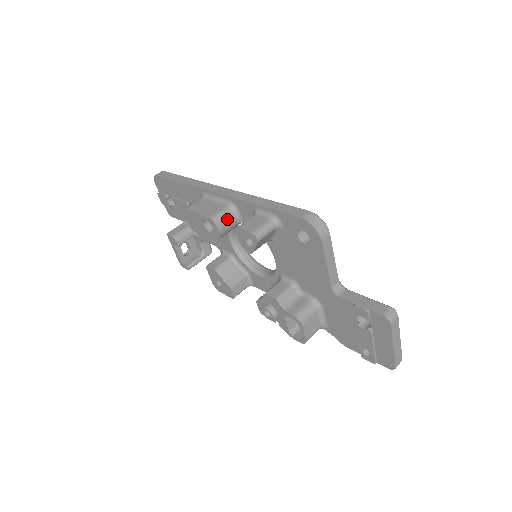
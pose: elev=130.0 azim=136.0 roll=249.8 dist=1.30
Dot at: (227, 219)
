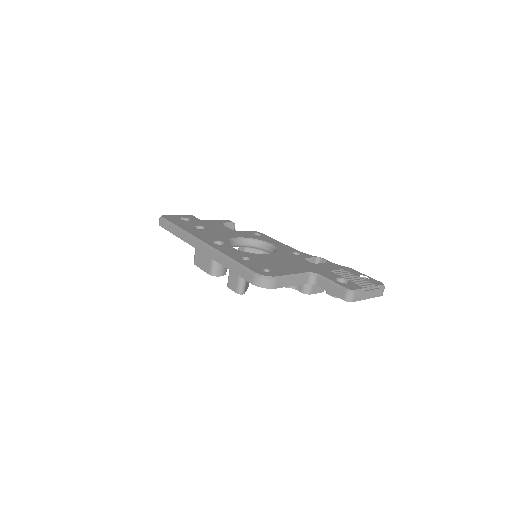
Dot at: (219, 267)
